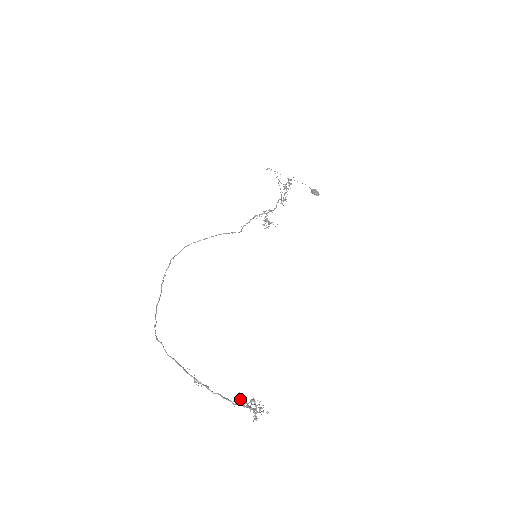
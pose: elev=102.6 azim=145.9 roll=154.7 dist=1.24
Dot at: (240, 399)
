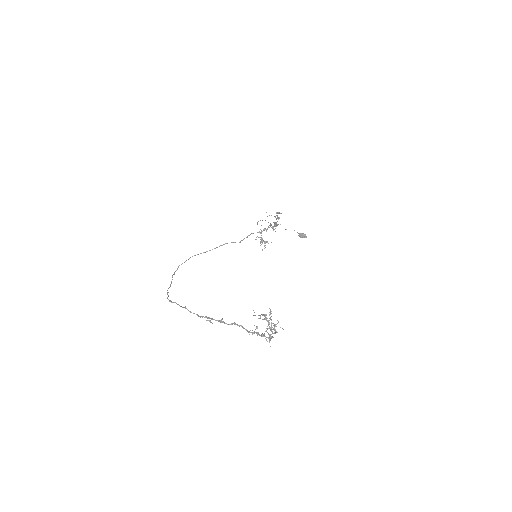
Dot at: occluded
